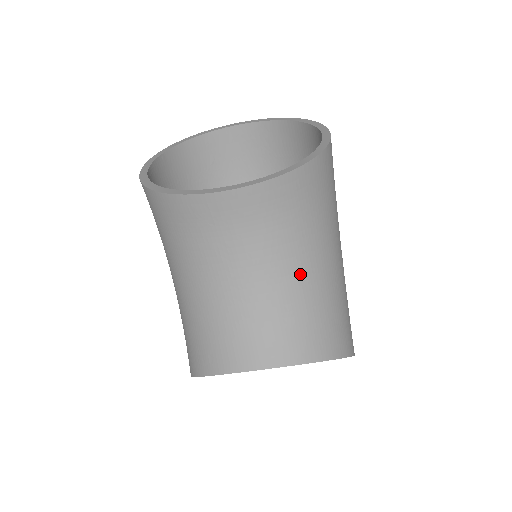
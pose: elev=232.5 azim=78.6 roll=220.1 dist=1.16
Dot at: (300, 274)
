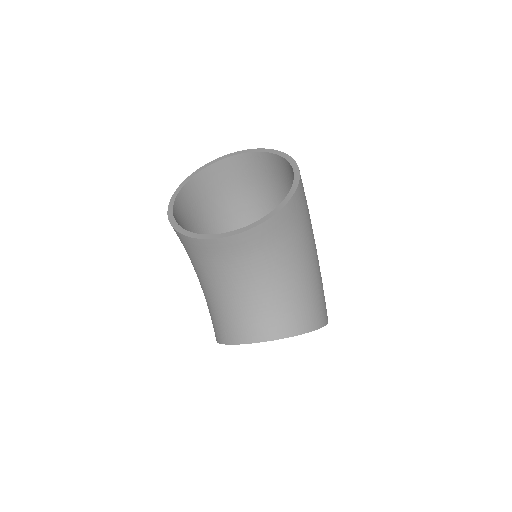
Dot at: (281, 281)
